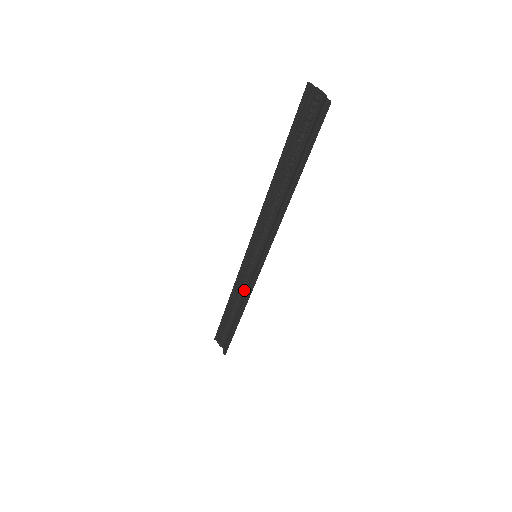
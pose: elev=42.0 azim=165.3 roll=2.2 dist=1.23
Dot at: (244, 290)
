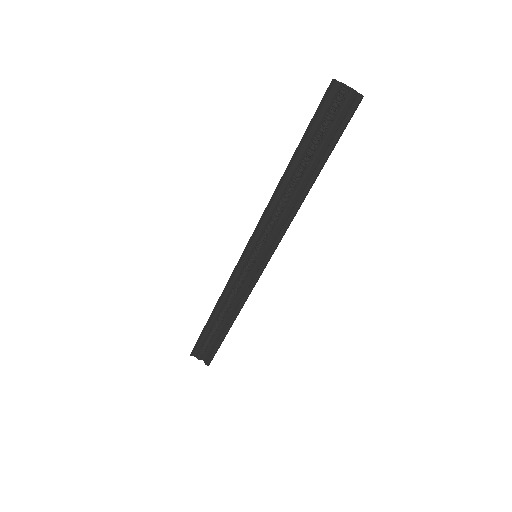
Dot at: (237, 294)
